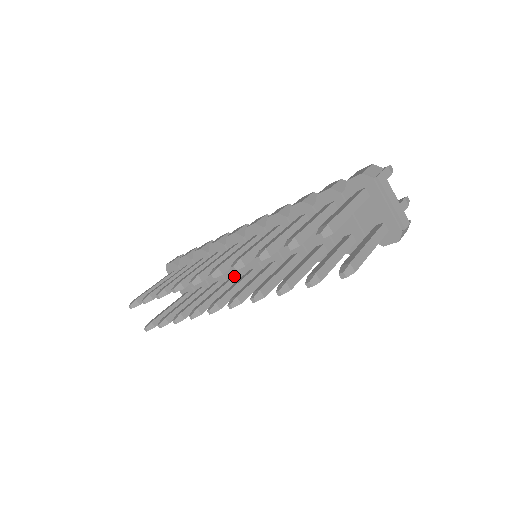
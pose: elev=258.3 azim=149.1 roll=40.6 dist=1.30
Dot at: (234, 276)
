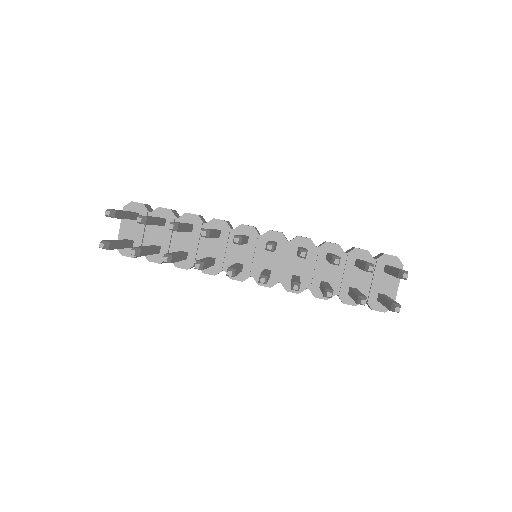
Dot at: (215, 258)
